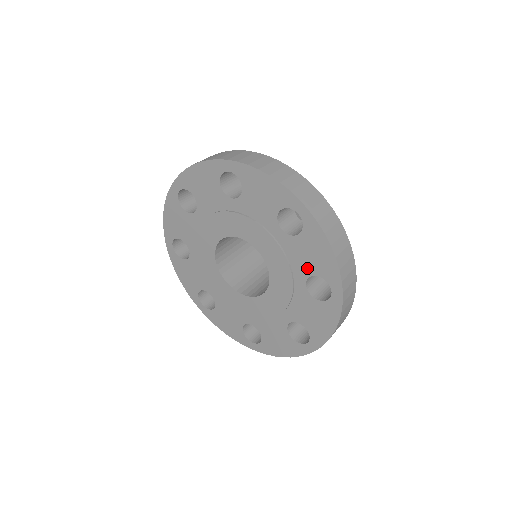
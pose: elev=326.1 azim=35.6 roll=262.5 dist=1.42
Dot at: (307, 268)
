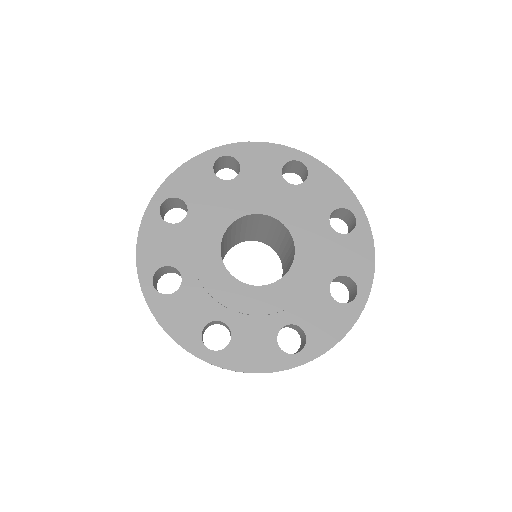
Dot at: (340, 266)
